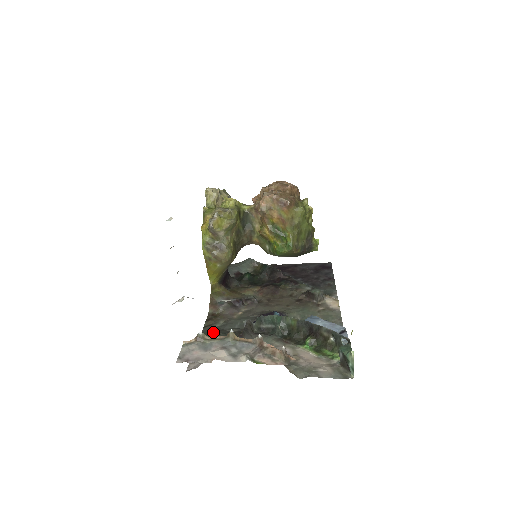
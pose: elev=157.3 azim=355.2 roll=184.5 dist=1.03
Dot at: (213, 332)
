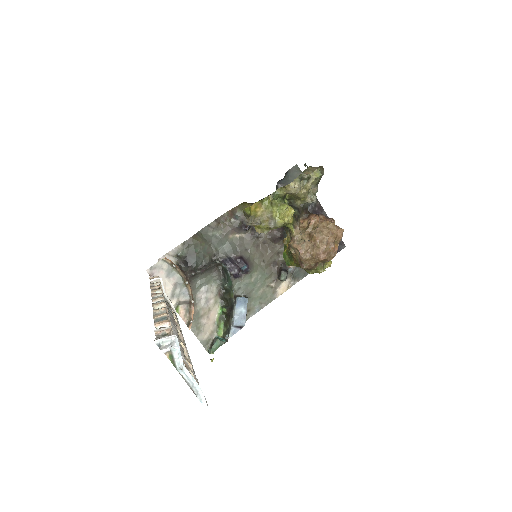
Dot at: (200, 245)
